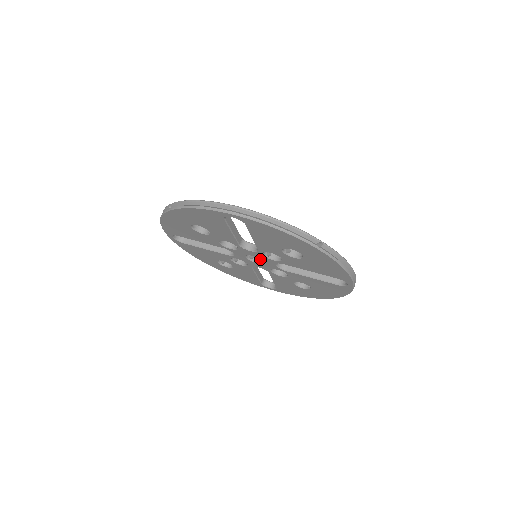
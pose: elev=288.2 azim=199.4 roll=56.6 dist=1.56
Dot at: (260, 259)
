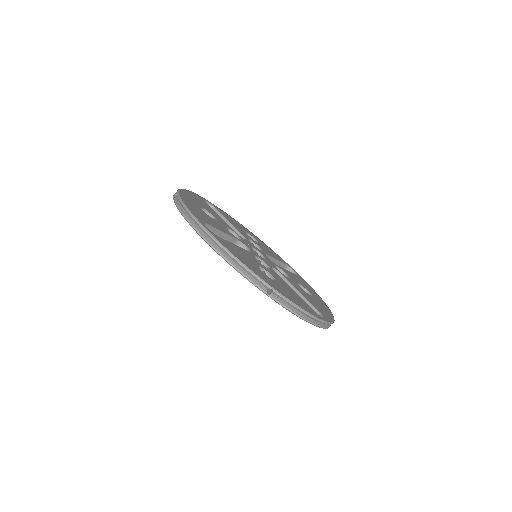
Dot at: occluded
